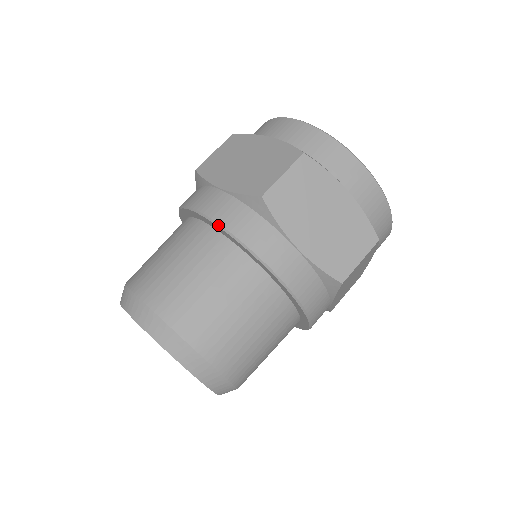
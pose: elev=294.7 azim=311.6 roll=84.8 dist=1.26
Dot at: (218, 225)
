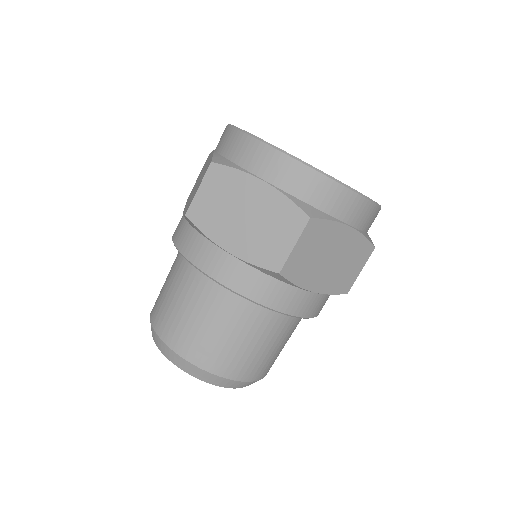
Dot at: (239, 295)
